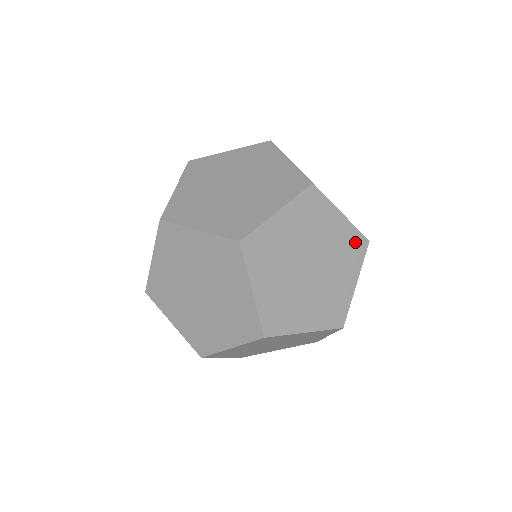
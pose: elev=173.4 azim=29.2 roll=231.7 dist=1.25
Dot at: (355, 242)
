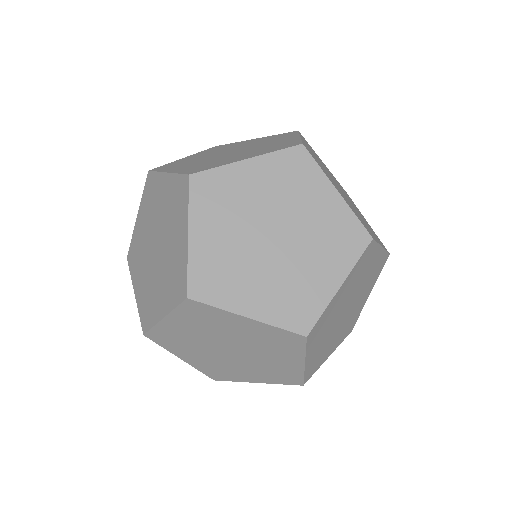
Dot at: (283, 337)
